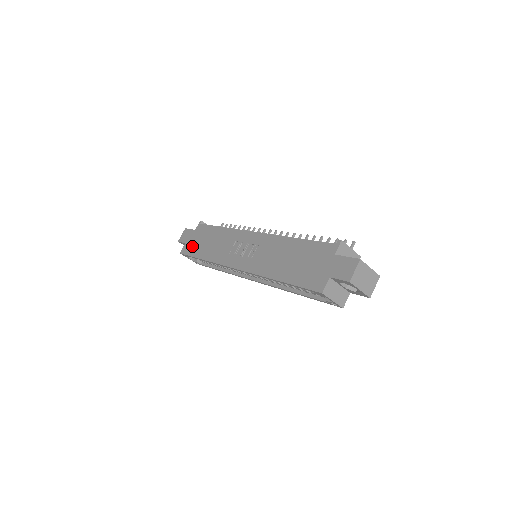
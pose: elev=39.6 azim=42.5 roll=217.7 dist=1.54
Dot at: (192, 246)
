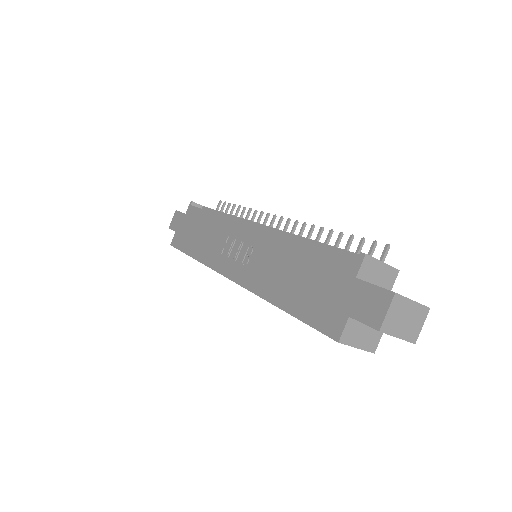
Dot at: (182, 237)
